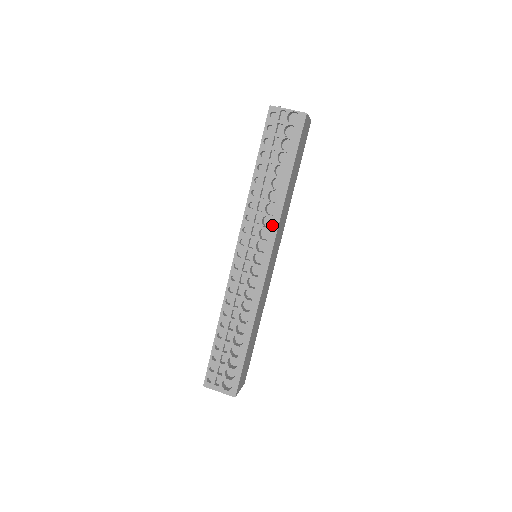
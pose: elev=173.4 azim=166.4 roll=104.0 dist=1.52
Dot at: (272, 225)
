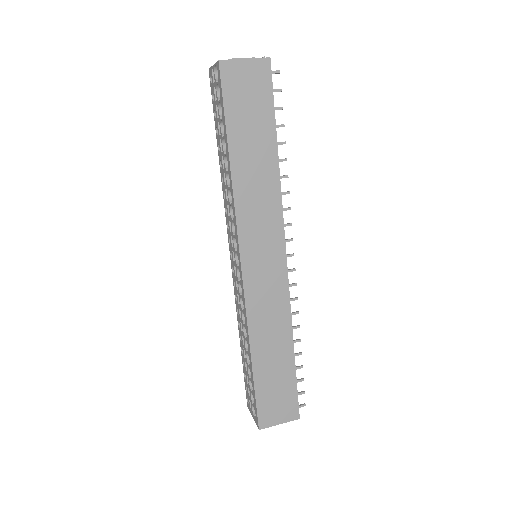
Dot at: (234, 216)
